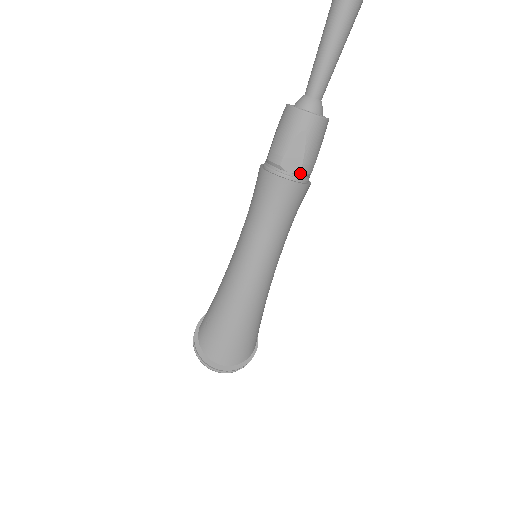
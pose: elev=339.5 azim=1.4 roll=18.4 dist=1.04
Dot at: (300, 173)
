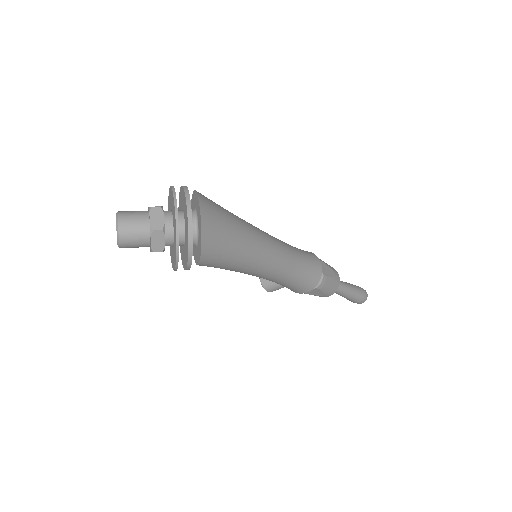
Dot at: (322, 276)
